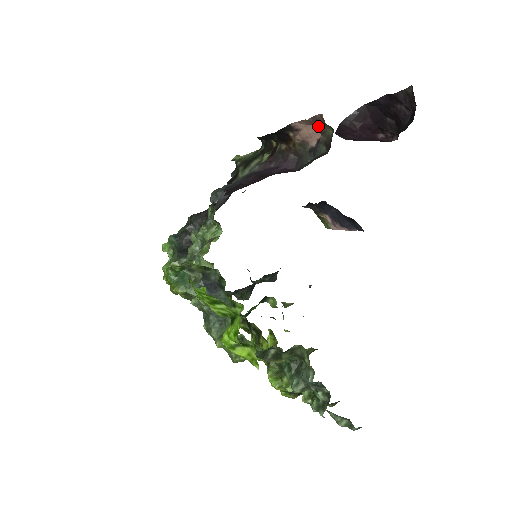
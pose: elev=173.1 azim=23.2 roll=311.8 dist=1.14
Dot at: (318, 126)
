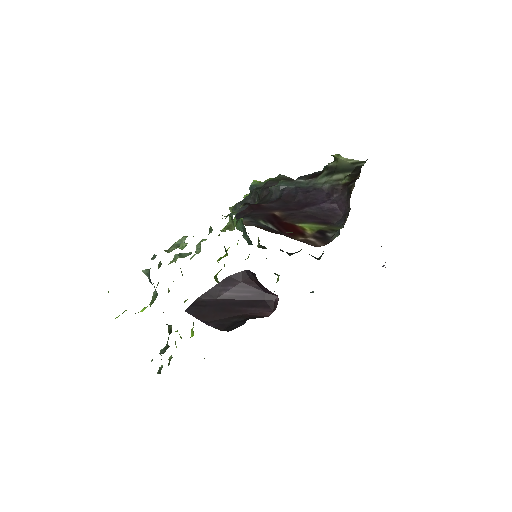
Dot at: occluded
